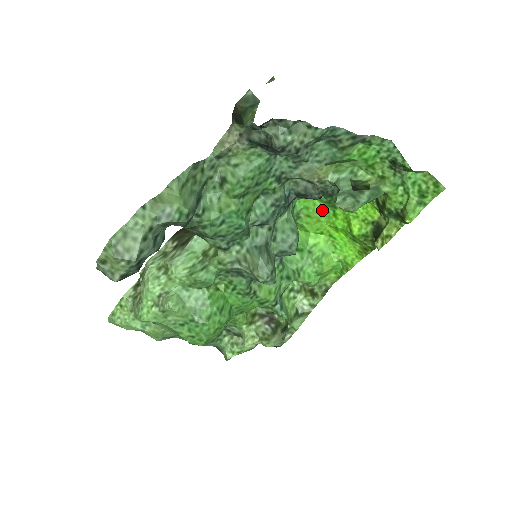
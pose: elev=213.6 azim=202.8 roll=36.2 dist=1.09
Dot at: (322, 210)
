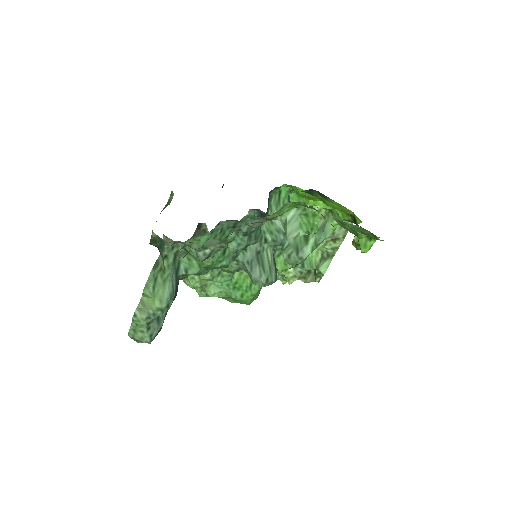
Dot at: (306, 193)
